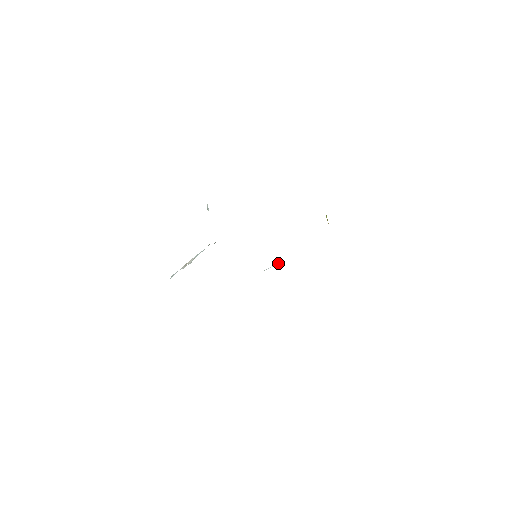
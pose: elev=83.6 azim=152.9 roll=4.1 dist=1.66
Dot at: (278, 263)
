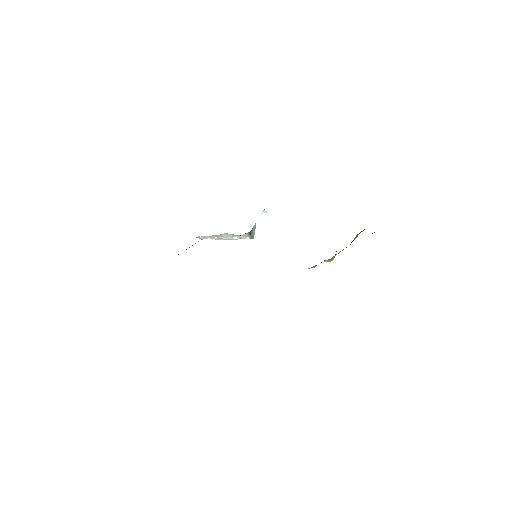
Dot at: occluded
